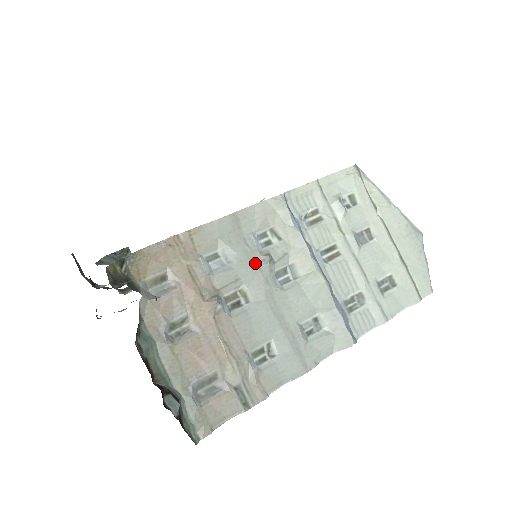
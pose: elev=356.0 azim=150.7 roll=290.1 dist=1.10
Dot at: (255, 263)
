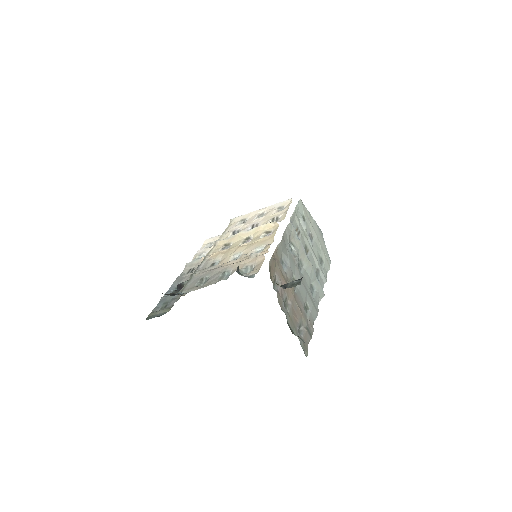
Dot at: (294, 262)
